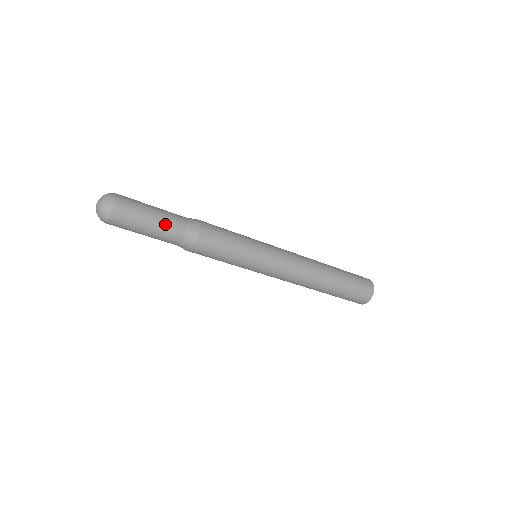
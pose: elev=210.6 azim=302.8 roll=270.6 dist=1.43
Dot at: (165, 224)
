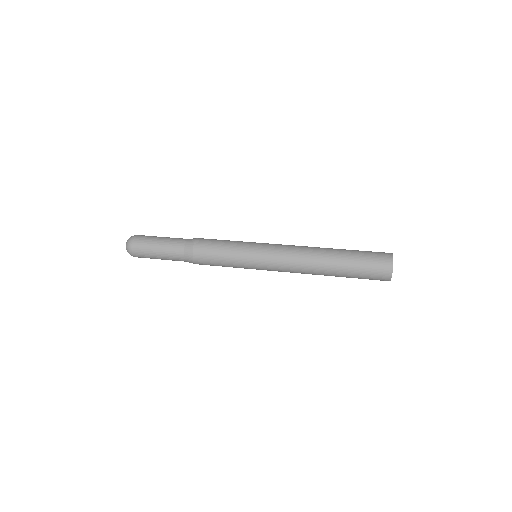
Dot at: occluded
